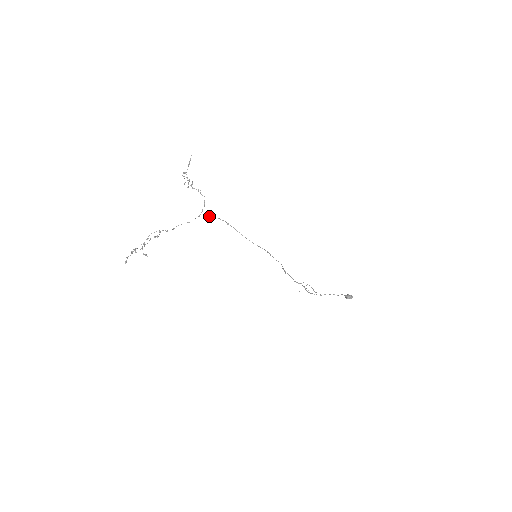
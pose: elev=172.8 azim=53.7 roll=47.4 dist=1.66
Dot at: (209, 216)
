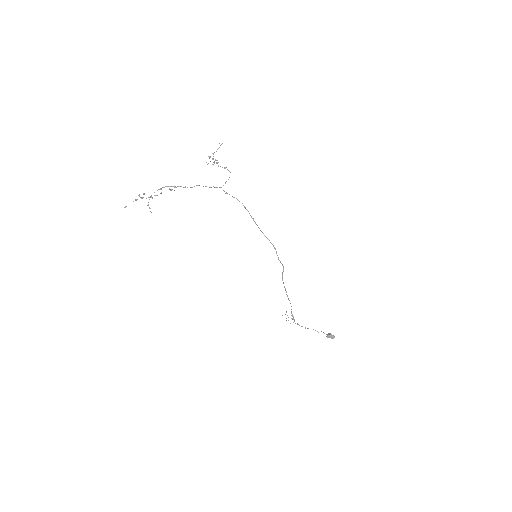
Dot at: occluded
